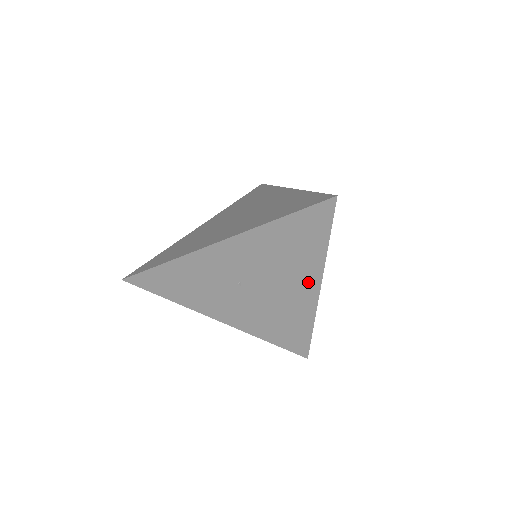
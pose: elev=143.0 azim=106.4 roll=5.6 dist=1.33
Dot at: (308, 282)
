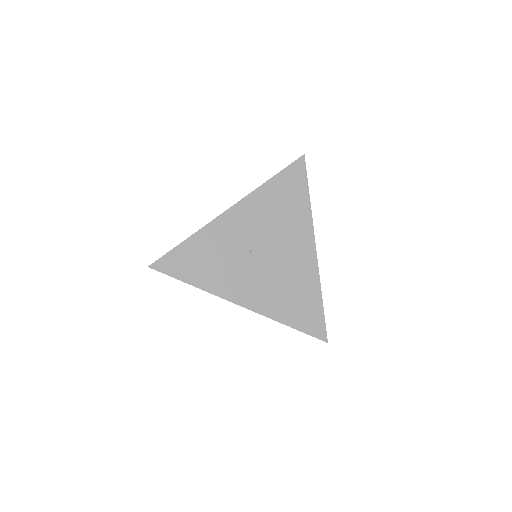
Dot at: (304, 239)
